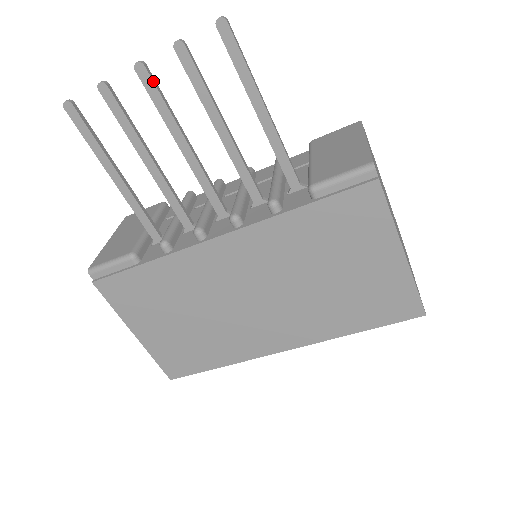
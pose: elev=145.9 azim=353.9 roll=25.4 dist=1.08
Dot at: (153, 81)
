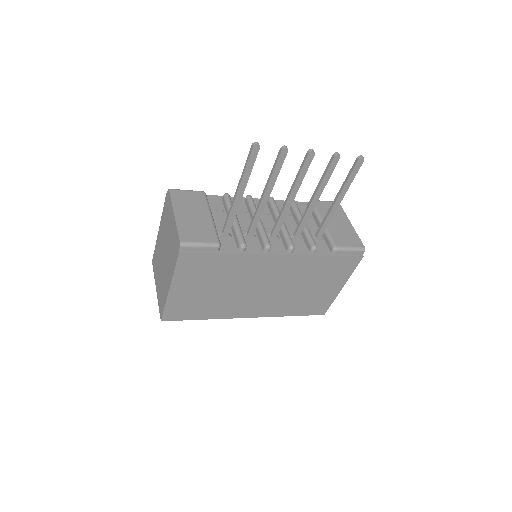
Dot at: occluded
